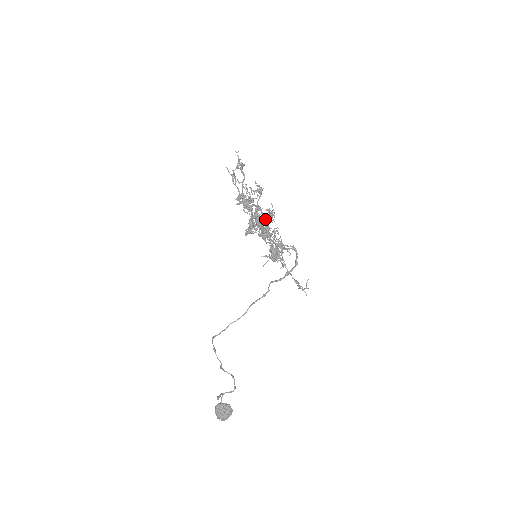
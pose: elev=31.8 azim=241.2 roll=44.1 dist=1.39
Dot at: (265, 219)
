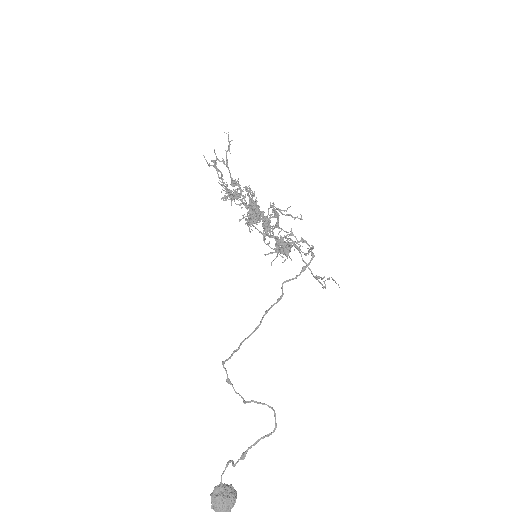
Dot at: occluded
